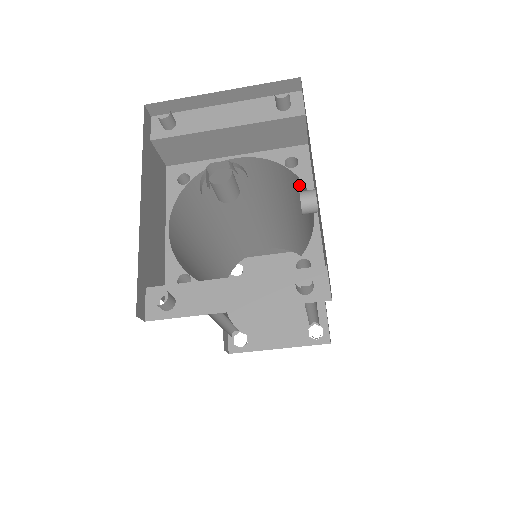
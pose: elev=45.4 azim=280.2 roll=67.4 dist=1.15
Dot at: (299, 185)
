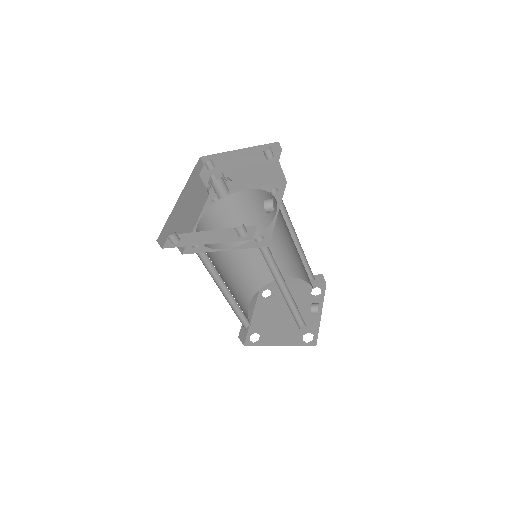
Dot at: occluded
